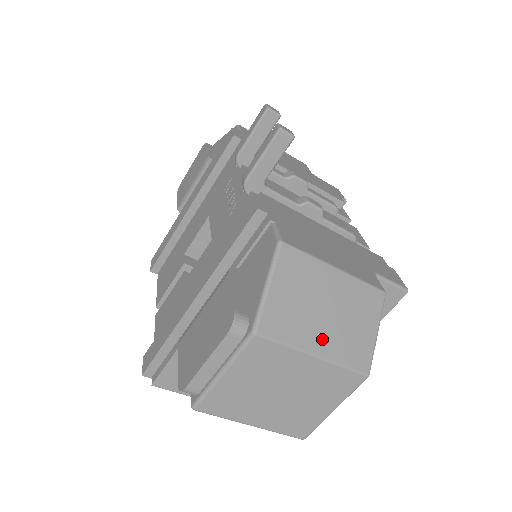
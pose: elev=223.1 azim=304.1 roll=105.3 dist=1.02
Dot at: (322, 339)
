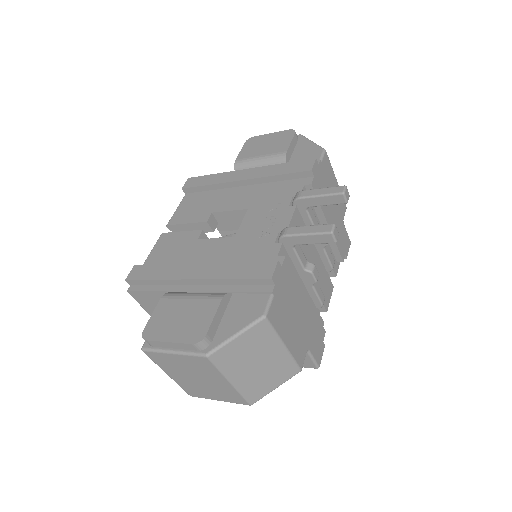
Dot at: (242, 377)
